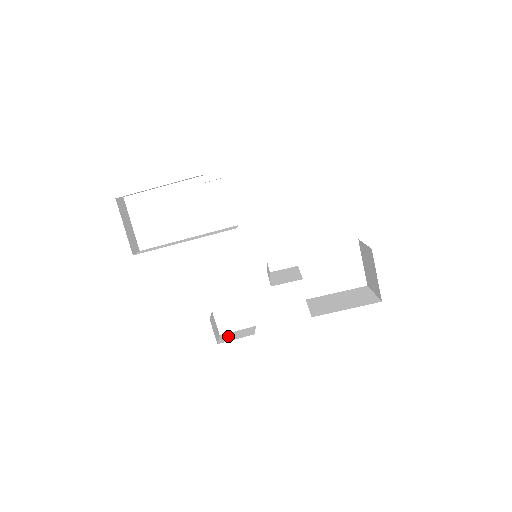
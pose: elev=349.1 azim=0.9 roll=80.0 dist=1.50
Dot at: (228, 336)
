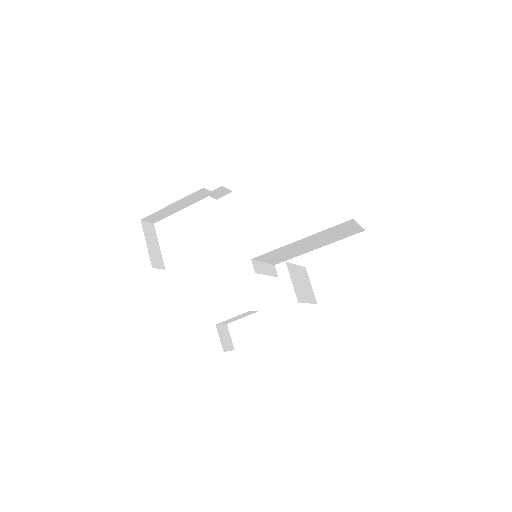
Dot at: occluded
